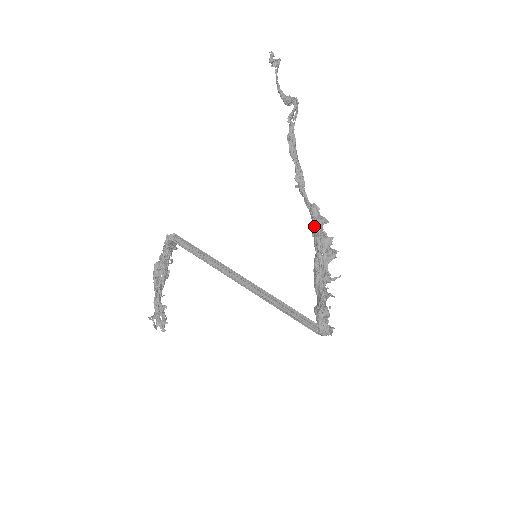
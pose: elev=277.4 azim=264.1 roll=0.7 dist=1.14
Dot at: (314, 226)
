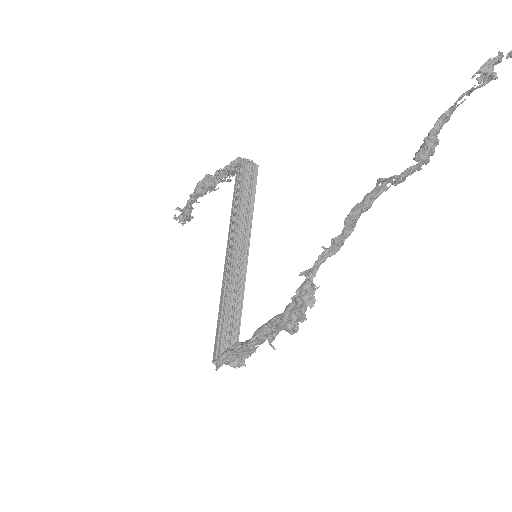
Dot at: occluded
